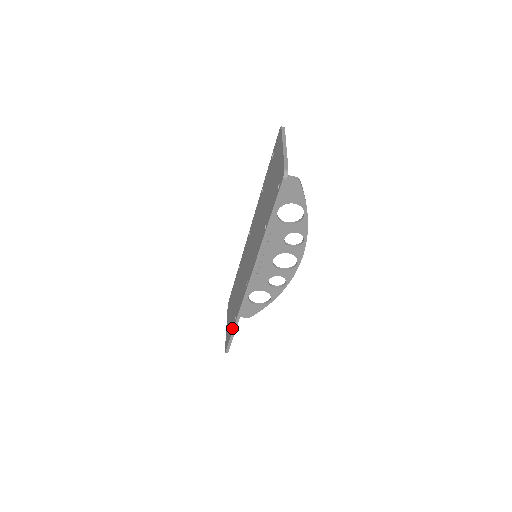
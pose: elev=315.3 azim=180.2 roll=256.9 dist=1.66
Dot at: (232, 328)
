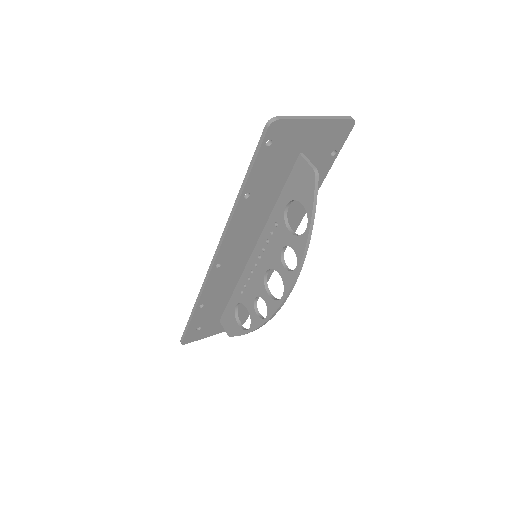
Dot at: occluded
